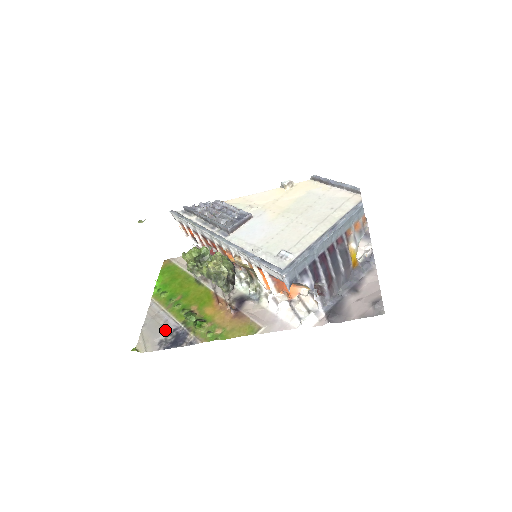
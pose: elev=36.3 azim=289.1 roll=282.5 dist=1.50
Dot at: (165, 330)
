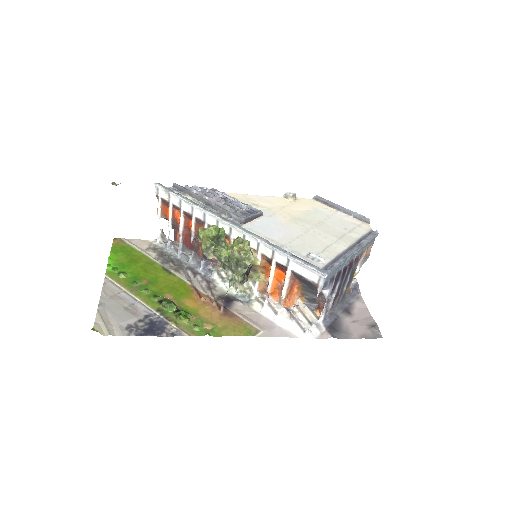
Dot at: (134, 314)
